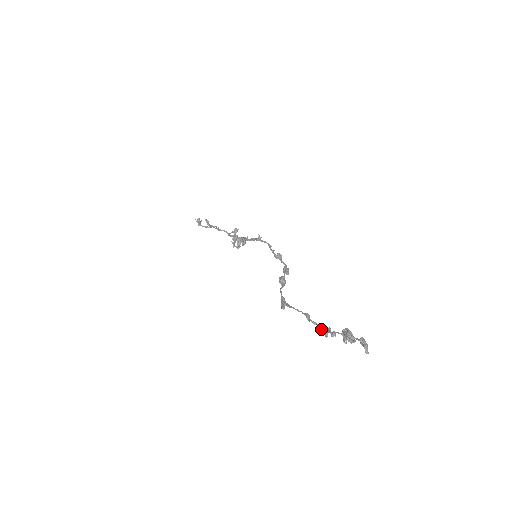
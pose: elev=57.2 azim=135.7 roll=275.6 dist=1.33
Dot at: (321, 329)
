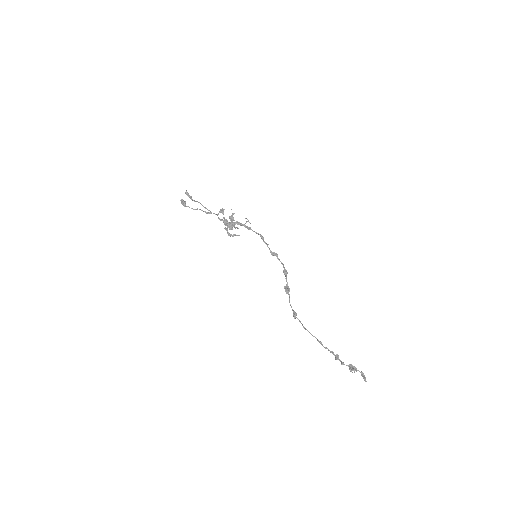
Dot at: (332, 353)
